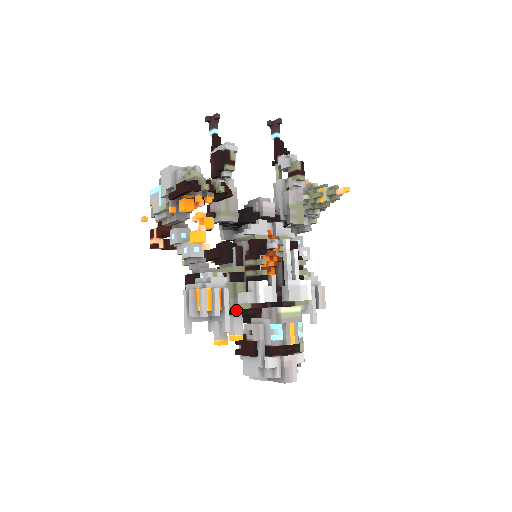
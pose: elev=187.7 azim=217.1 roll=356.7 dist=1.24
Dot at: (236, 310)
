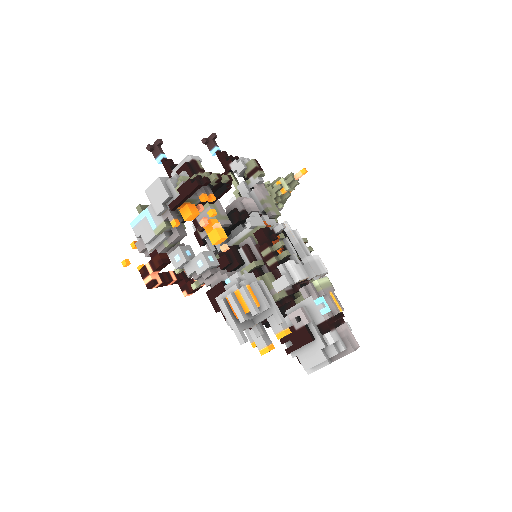
Dot at: occluded
